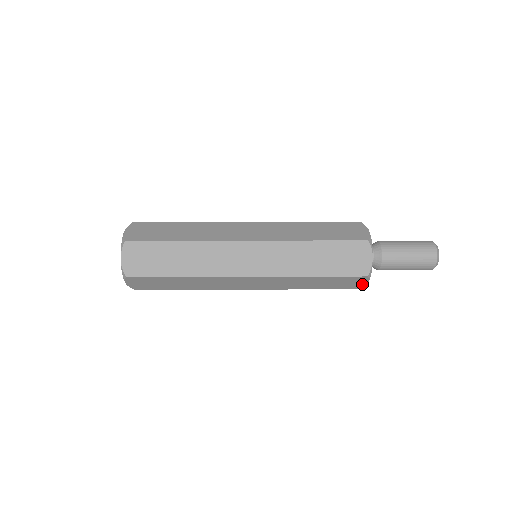
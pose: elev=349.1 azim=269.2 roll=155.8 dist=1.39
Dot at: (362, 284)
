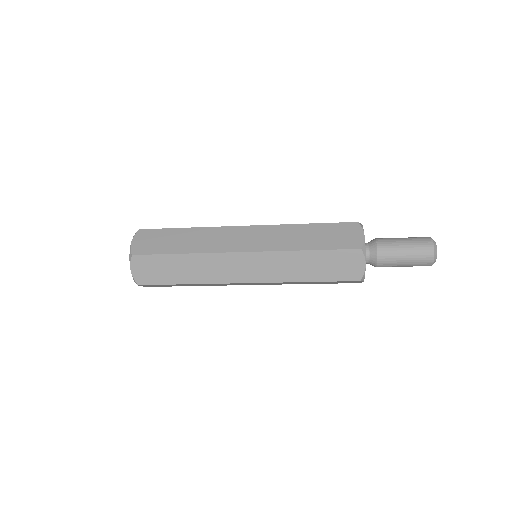
Dot at: (360, 268)
